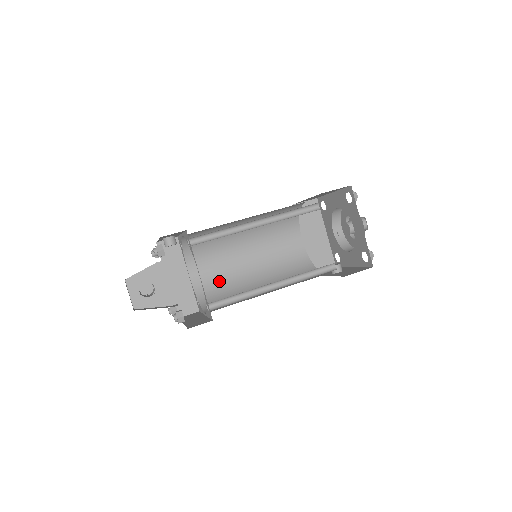
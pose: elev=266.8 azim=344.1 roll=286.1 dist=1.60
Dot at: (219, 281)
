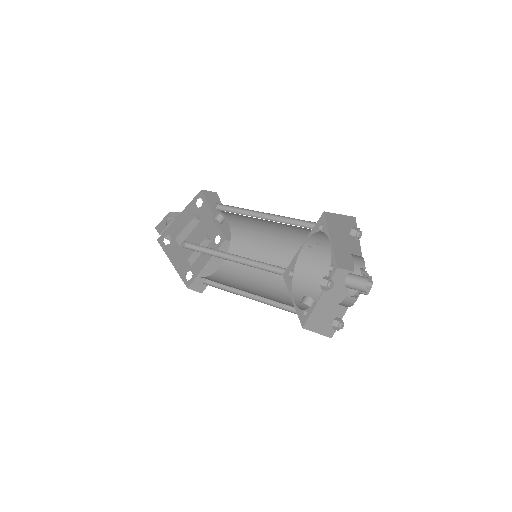
Dot at: (231, 280)
